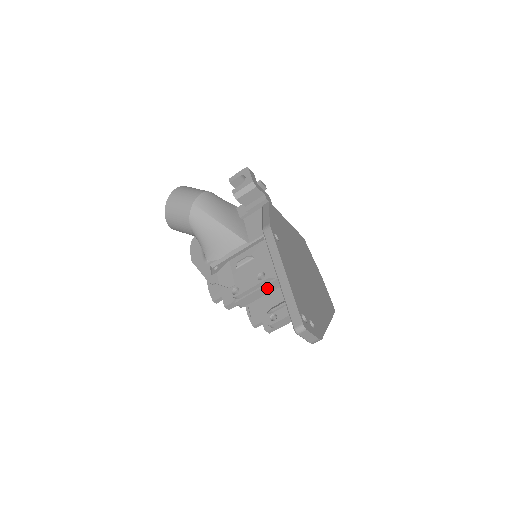
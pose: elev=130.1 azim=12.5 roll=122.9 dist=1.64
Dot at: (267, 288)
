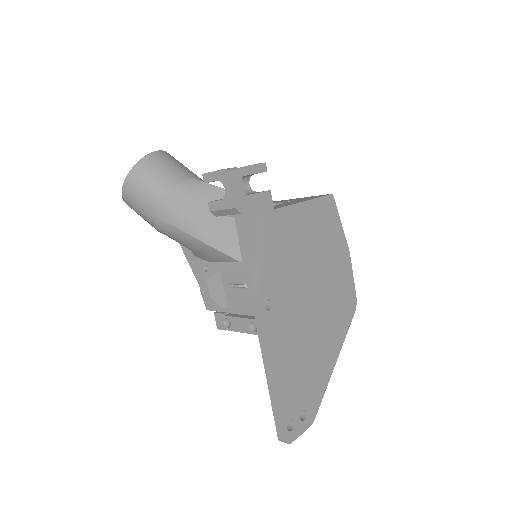
Dot at: occluded
